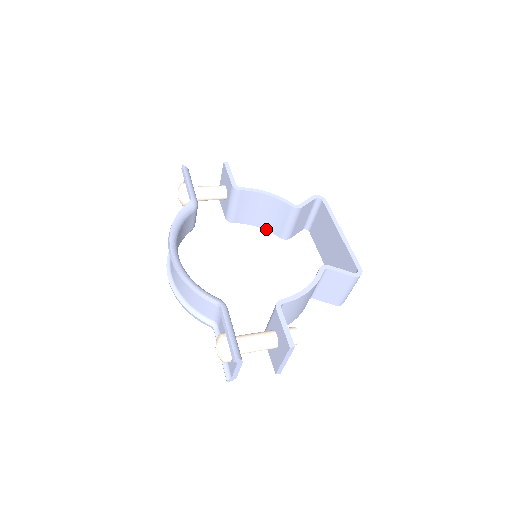
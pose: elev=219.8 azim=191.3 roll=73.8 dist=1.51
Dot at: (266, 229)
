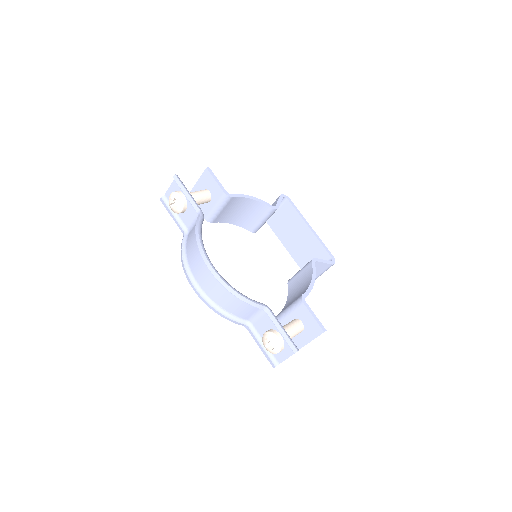
Dot at: (239, 225)
